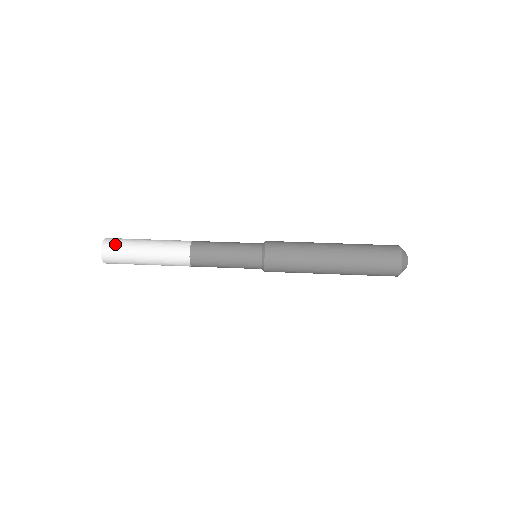
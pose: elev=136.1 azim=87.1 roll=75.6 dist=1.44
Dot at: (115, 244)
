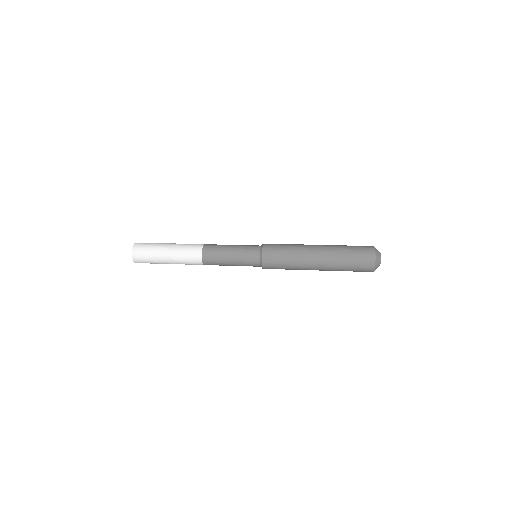
Dot at: (144, 244)
